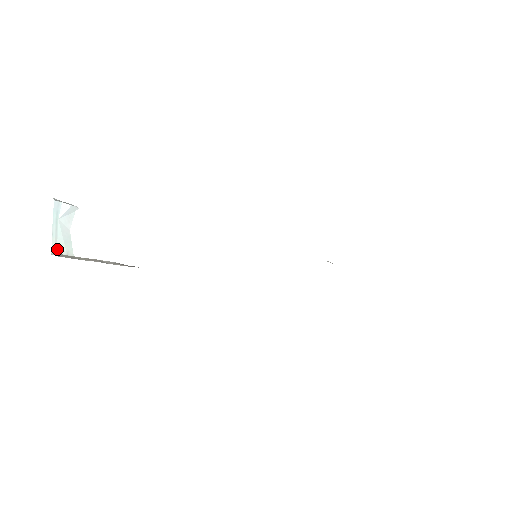
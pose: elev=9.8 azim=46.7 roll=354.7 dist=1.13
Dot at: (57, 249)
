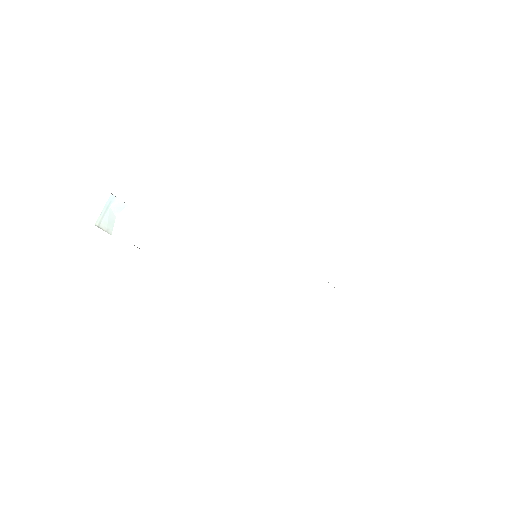
Dot at: (100, 224)
